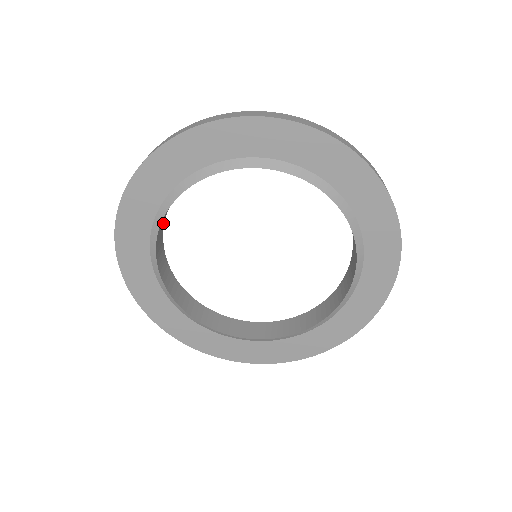
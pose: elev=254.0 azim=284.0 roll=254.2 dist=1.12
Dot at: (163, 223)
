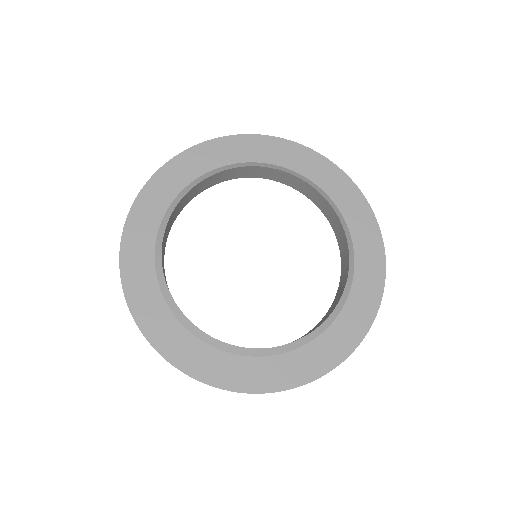
Dot at: (200, 190)
